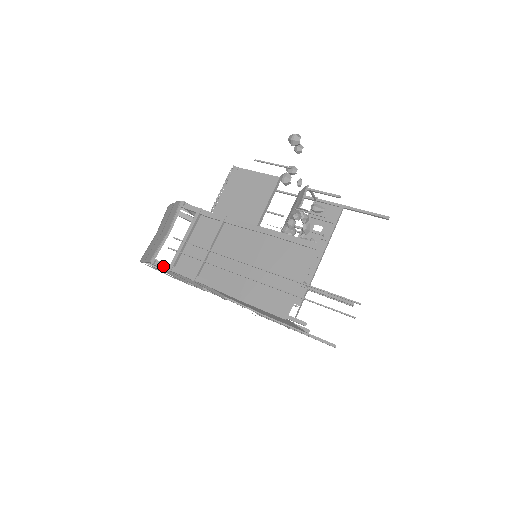
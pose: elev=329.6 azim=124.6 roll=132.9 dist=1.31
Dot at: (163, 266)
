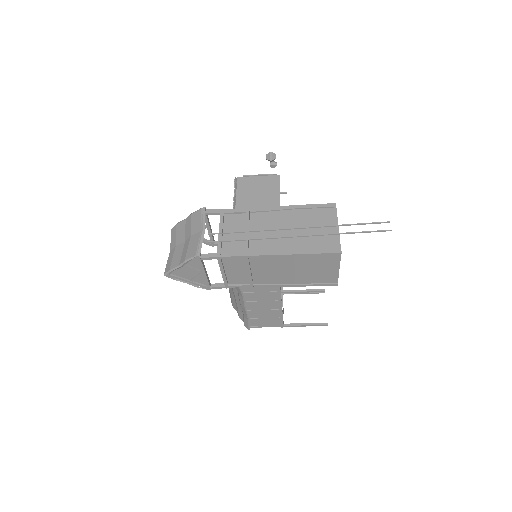
Dot at: (210, 256)
